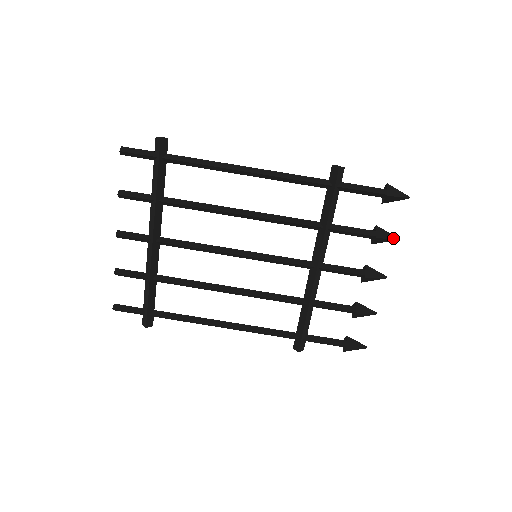
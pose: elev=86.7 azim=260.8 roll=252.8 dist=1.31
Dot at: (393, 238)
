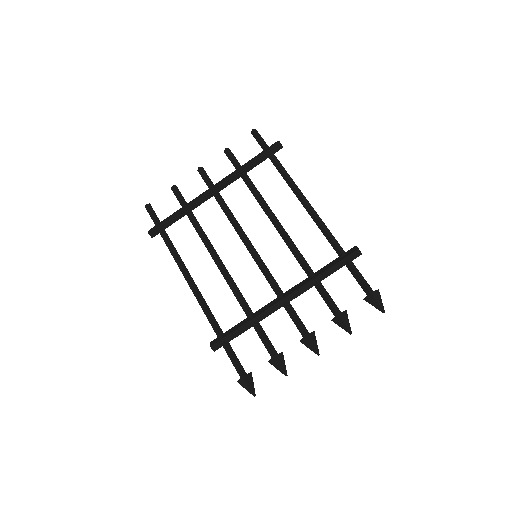
Dot at: (349, 329)
